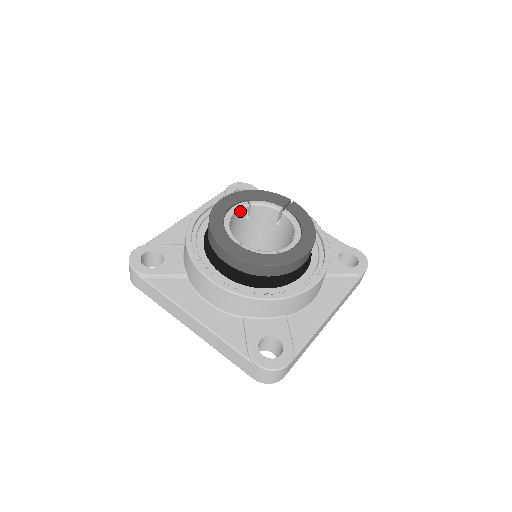
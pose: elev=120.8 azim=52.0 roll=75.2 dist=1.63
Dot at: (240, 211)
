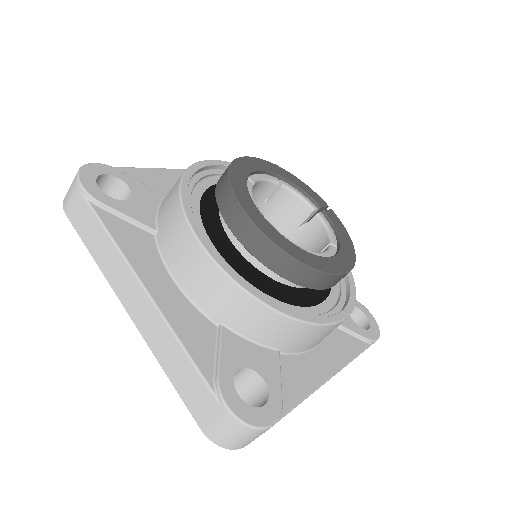
Dot at: (265, 185)
